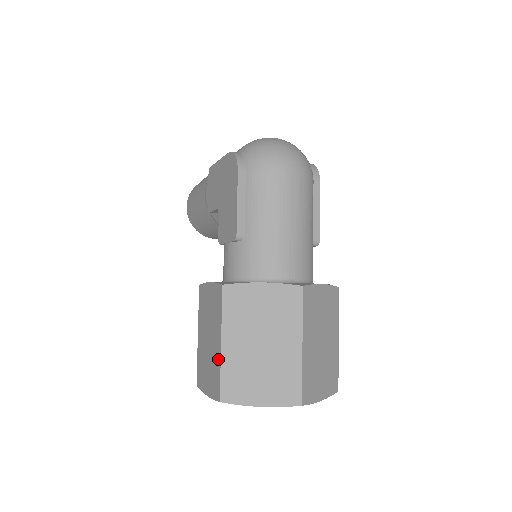
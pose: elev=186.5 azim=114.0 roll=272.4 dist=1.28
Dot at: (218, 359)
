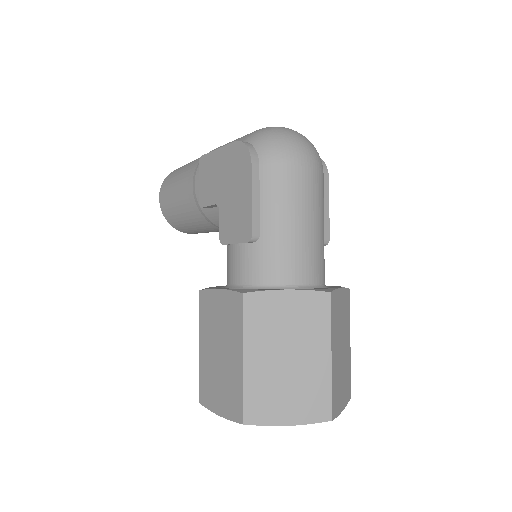
Dot at: (238, 376)
